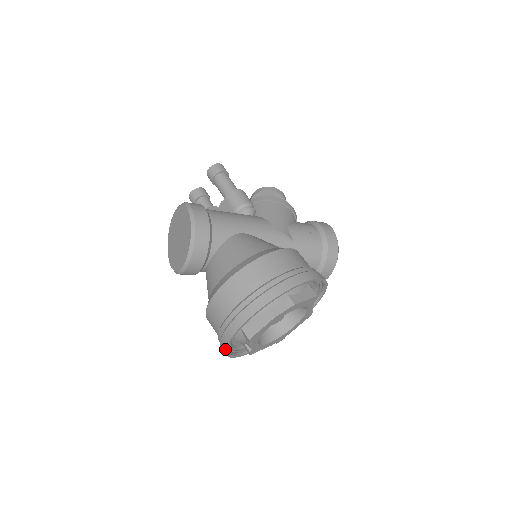
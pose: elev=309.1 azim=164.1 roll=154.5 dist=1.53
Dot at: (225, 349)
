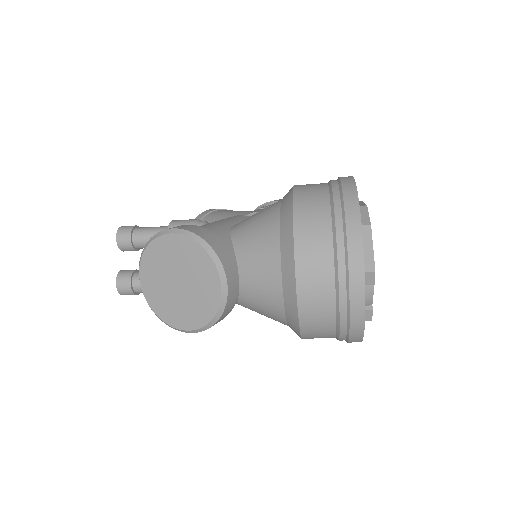
Dot at: (364, 312)
